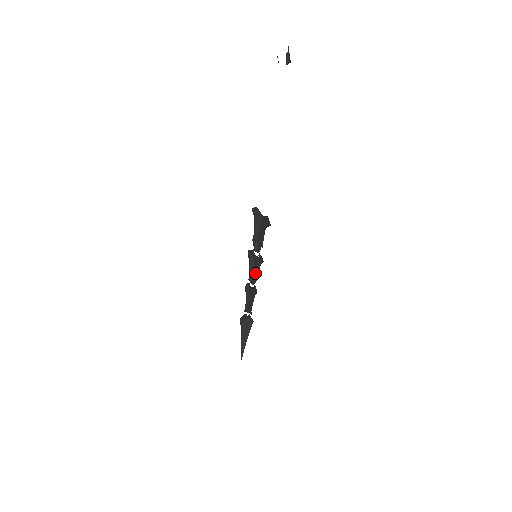
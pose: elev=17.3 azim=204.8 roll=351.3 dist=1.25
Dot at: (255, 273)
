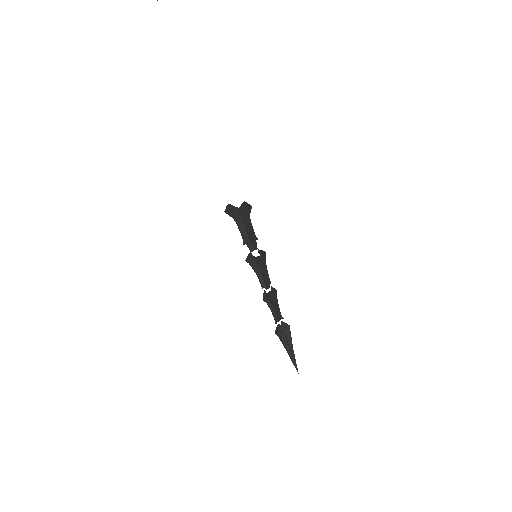
Dot at: (265, 275)
